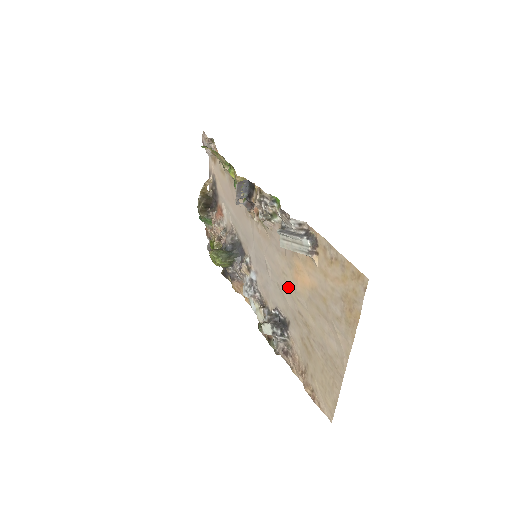
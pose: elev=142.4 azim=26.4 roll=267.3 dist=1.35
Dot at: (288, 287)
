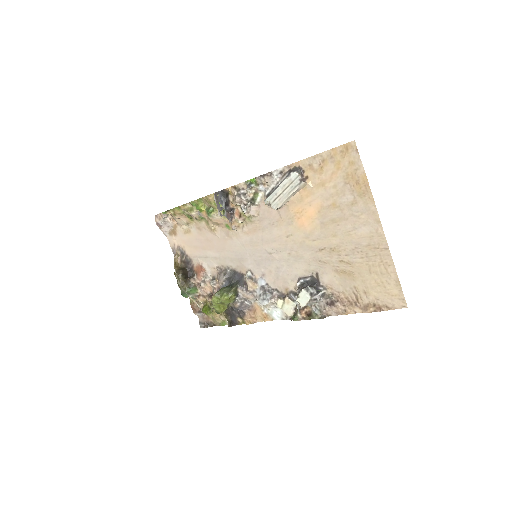
Dot at: (299, 242)
